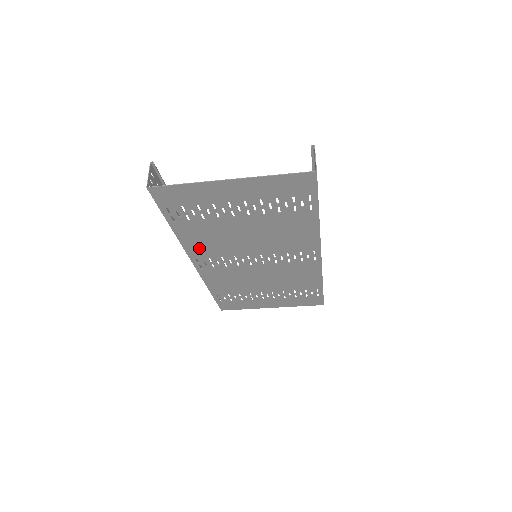
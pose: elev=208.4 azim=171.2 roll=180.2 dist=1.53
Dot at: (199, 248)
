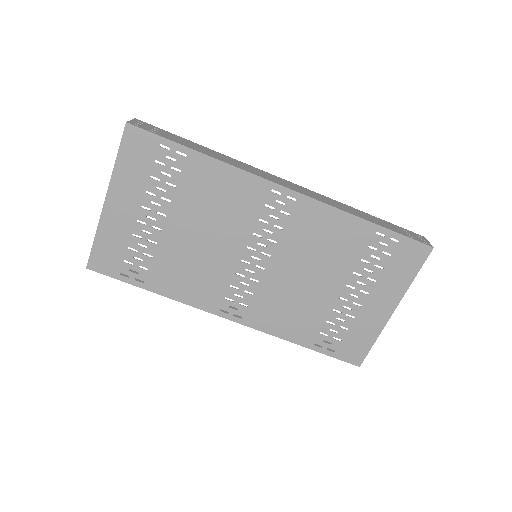
Dot at: (200, 294)
